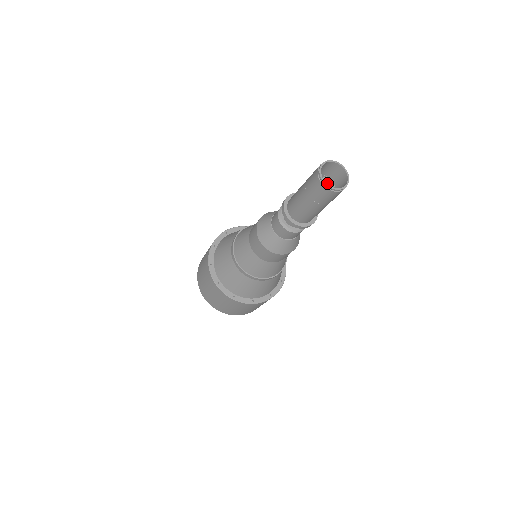
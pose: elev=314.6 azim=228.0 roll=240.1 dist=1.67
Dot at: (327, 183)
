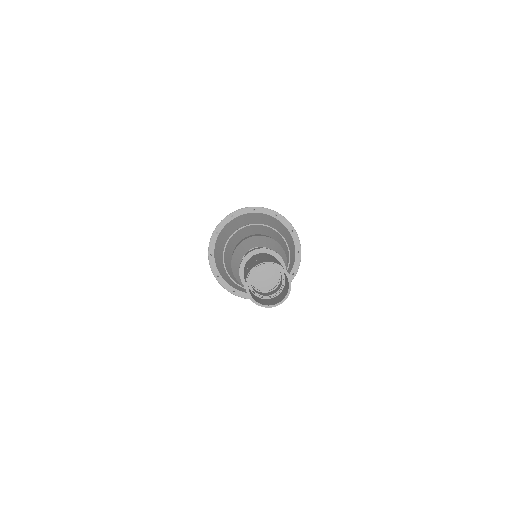
Dot at: (282, 276)
